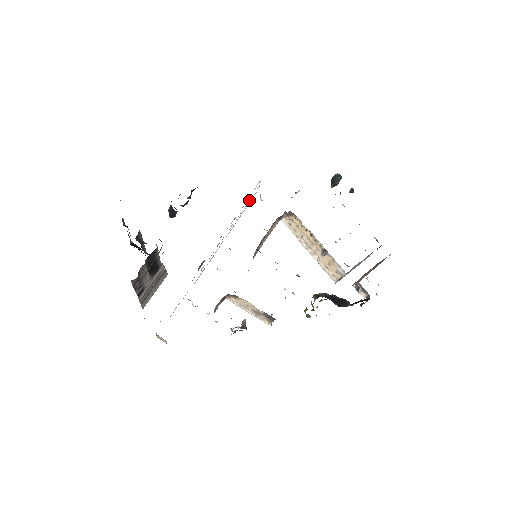
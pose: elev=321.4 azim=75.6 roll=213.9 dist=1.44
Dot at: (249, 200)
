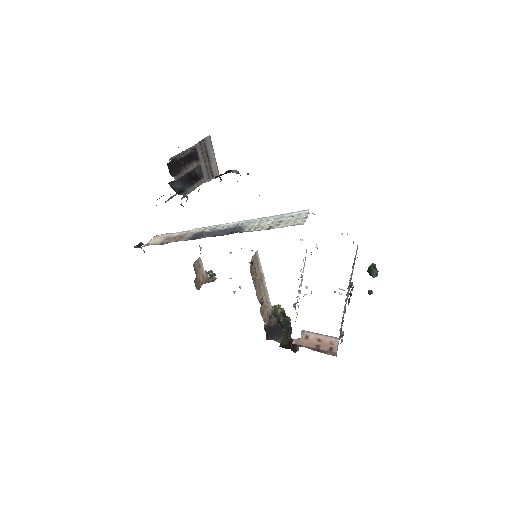
Dot at: (288, 219)
